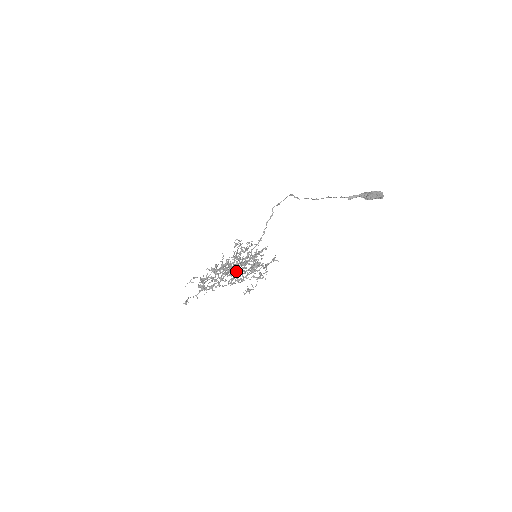
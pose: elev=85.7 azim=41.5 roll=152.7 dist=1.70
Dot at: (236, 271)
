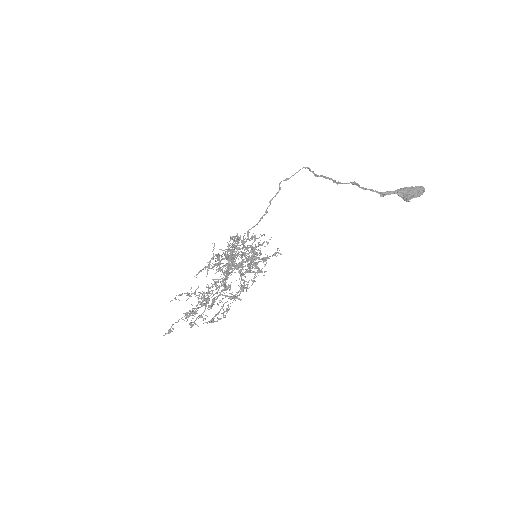
Dot at: (229, 262)
